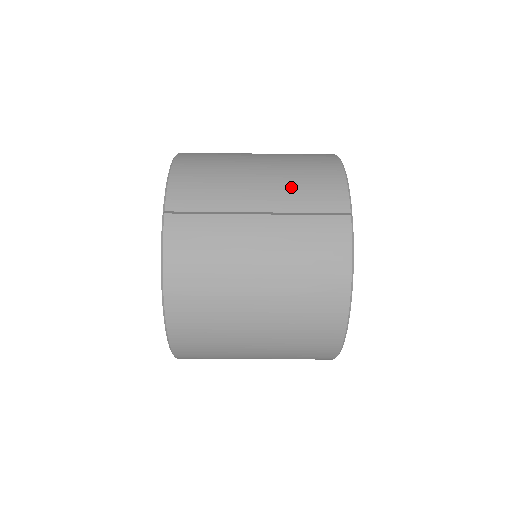
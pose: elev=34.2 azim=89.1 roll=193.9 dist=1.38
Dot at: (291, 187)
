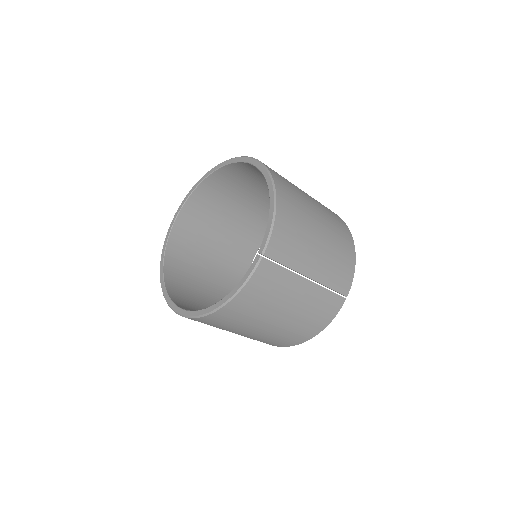
Dot at: (331, 265)
